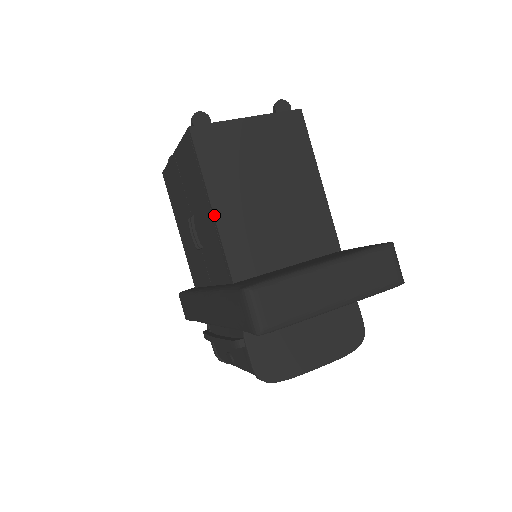
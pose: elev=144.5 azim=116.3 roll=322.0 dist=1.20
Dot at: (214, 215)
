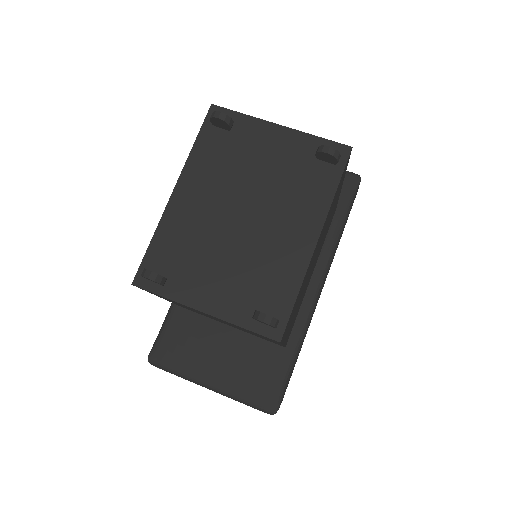
Dot at: occluded
